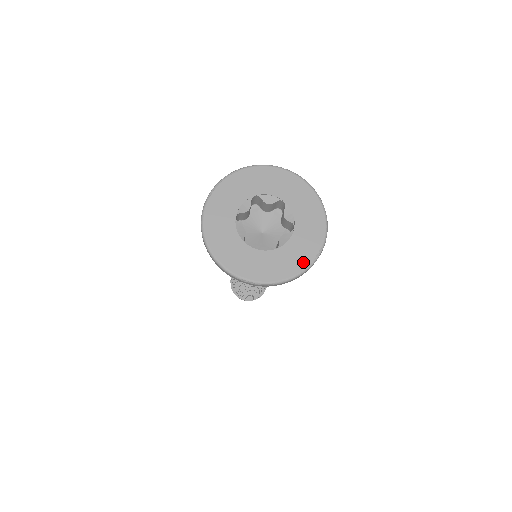
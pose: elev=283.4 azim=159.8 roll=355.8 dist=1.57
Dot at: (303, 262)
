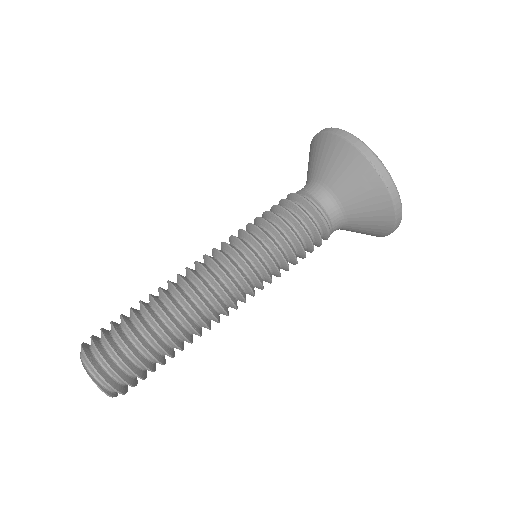
Dot at: occluded
